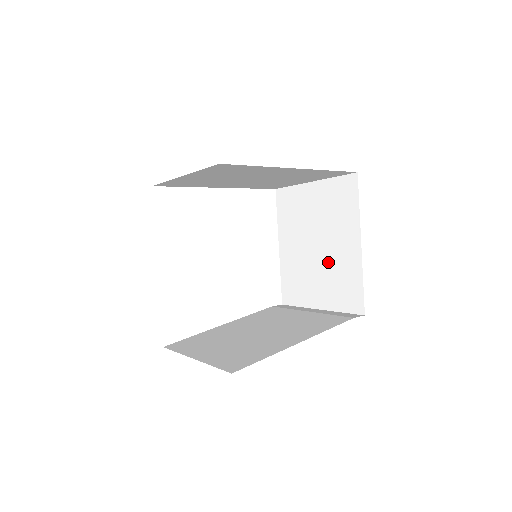
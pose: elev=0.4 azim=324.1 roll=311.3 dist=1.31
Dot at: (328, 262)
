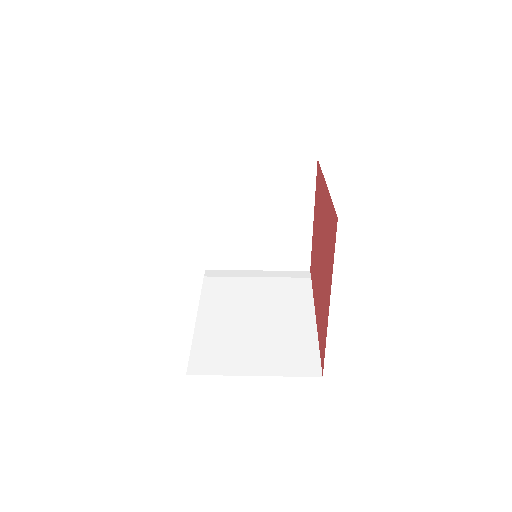
Dot at: (273, 232)
